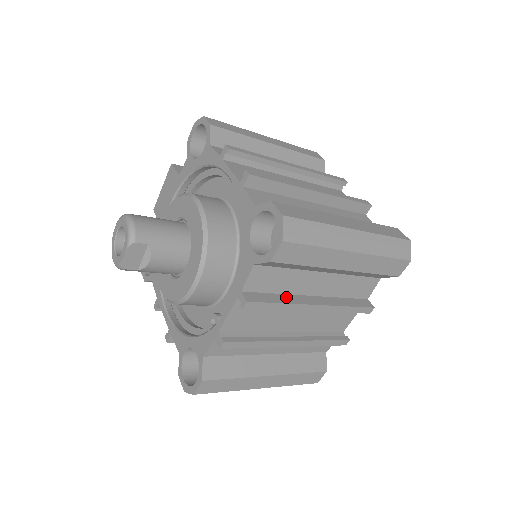
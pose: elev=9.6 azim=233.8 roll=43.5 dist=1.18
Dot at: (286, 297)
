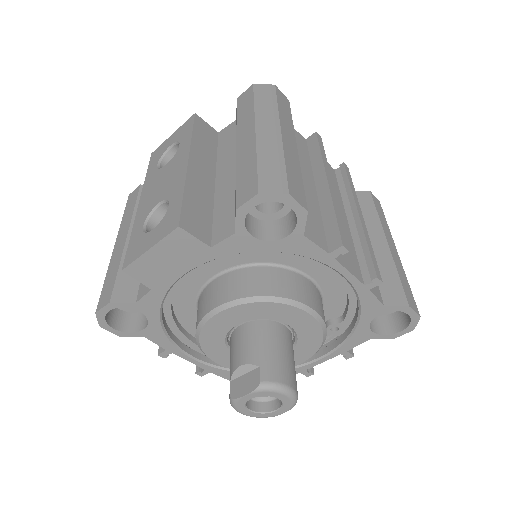
Dot at: occluded
